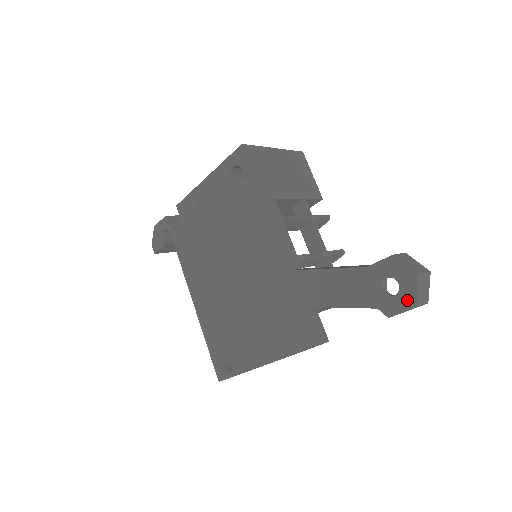
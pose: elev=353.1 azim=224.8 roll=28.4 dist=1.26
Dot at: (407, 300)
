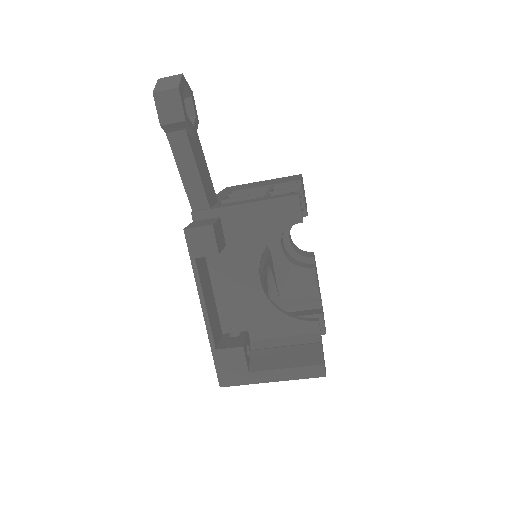
Dot at: (157, 99)
